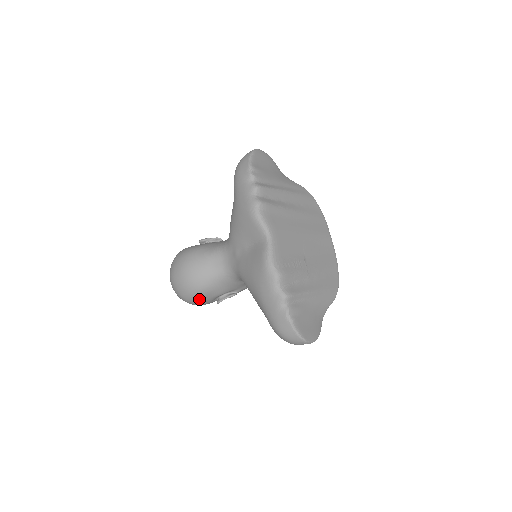
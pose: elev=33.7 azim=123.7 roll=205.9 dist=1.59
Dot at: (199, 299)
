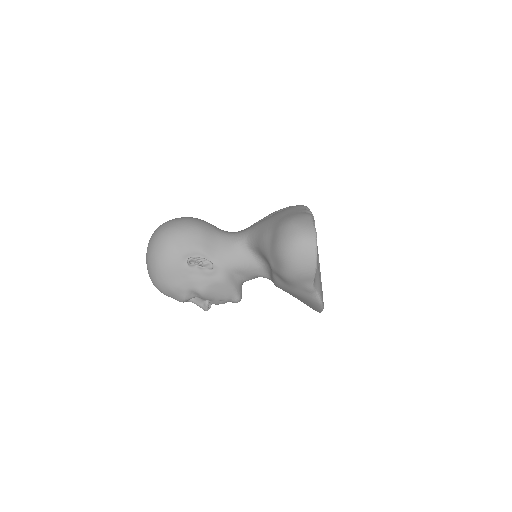
Dot at: (183, 236)
